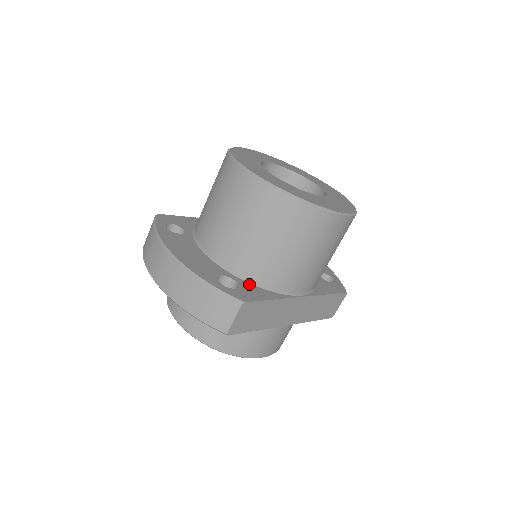
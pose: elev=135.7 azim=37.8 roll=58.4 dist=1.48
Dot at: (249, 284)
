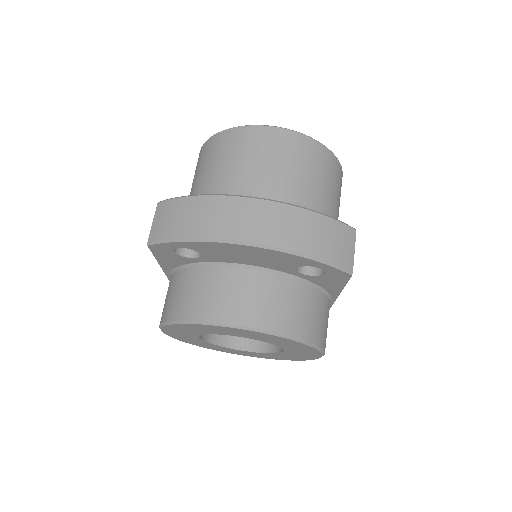
Dot at: occluded
